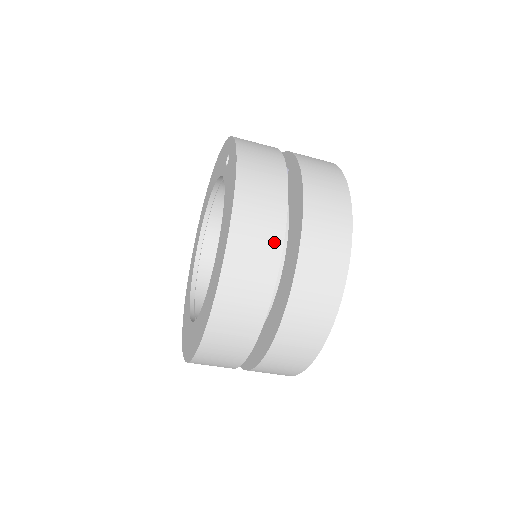
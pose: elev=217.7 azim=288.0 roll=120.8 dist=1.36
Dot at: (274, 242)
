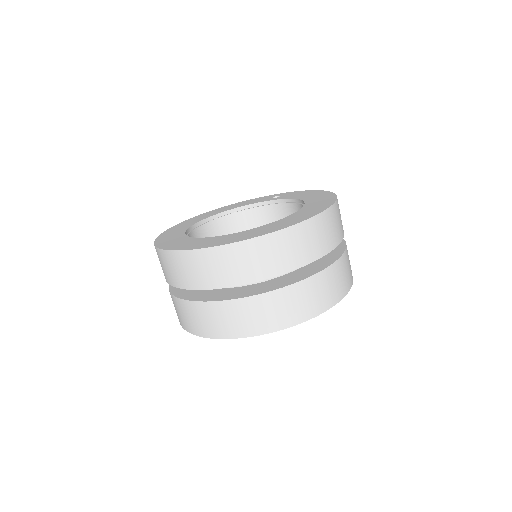
Dot at: occluded
